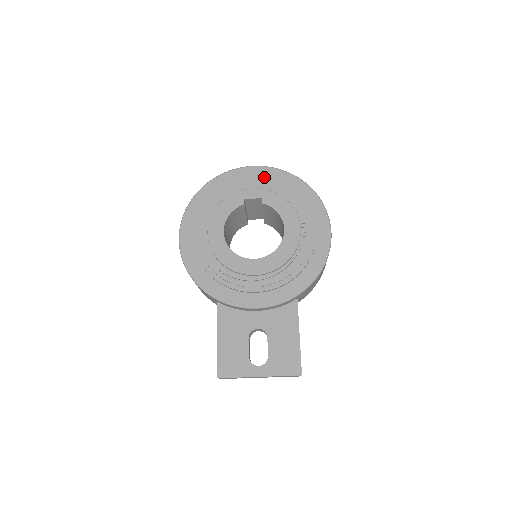
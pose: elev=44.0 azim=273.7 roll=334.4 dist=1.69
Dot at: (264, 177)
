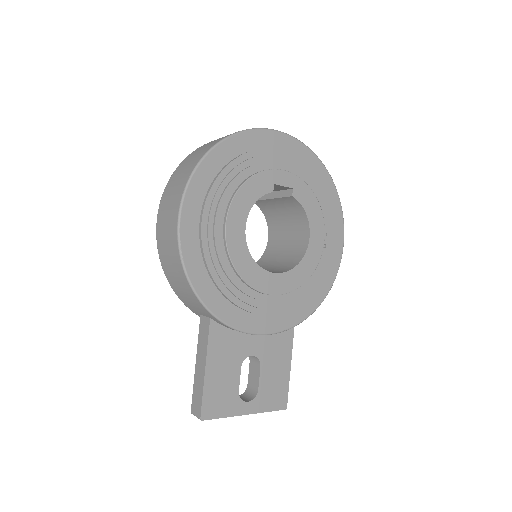
Dot at: (293, 154)
